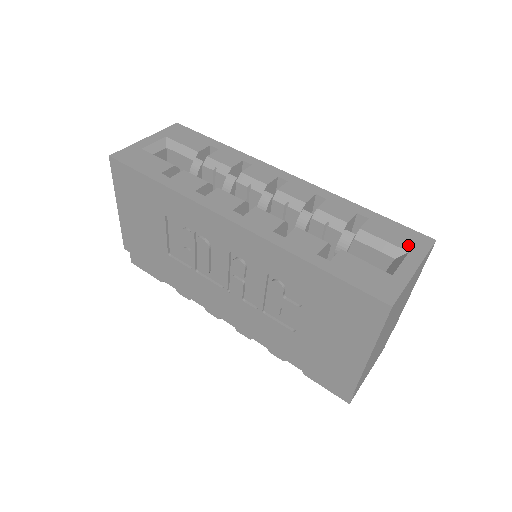
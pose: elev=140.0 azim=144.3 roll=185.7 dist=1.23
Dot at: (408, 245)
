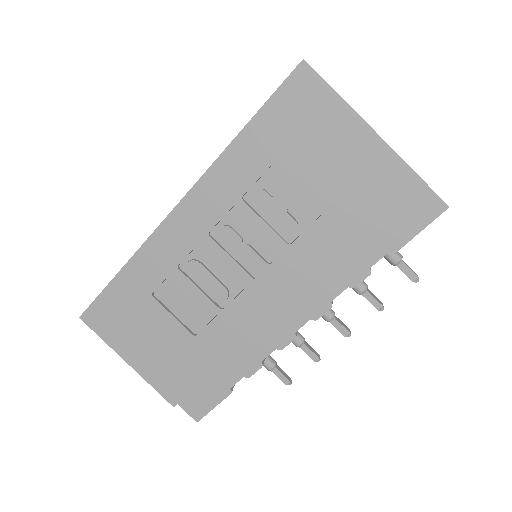
Dot at: occluded
